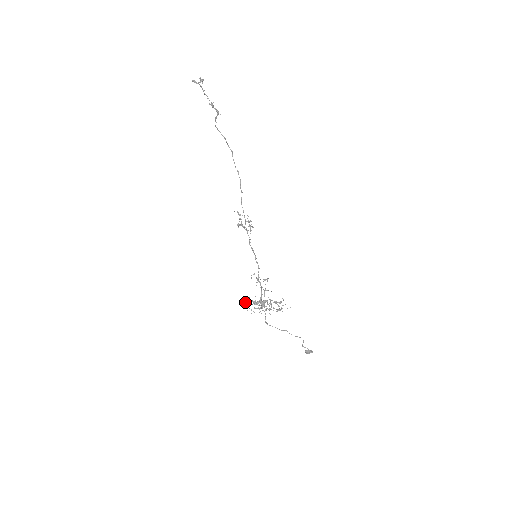
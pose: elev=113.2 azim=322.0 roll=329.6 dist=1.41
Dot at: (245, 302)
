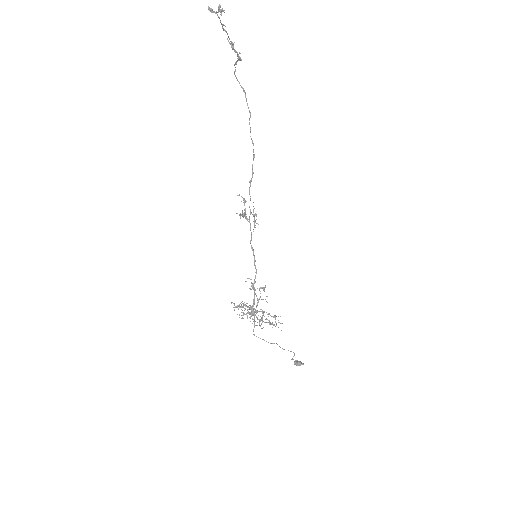
Dot at: occluded
